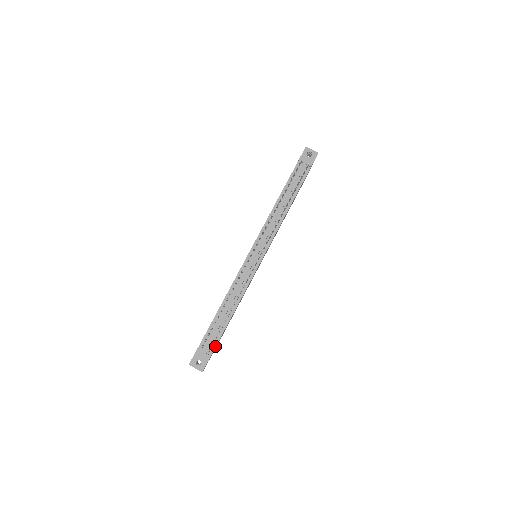
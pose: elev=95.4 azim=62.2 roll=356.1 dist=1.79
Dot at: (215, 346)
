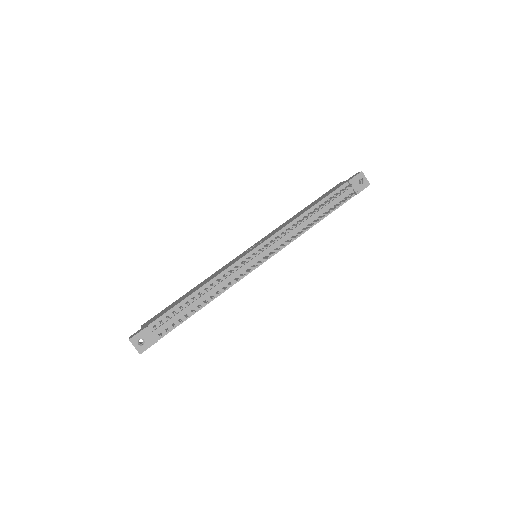
Dot at: (168, 332)
